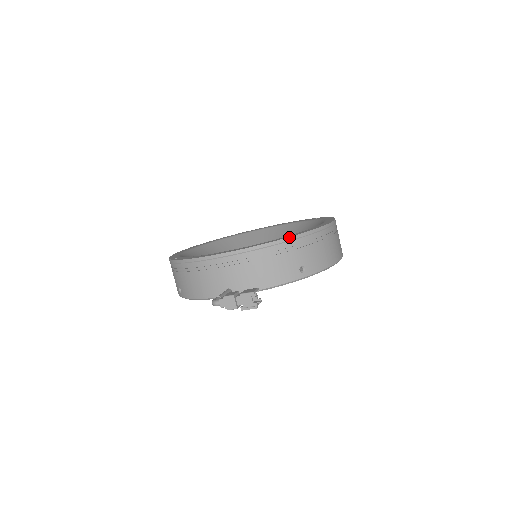
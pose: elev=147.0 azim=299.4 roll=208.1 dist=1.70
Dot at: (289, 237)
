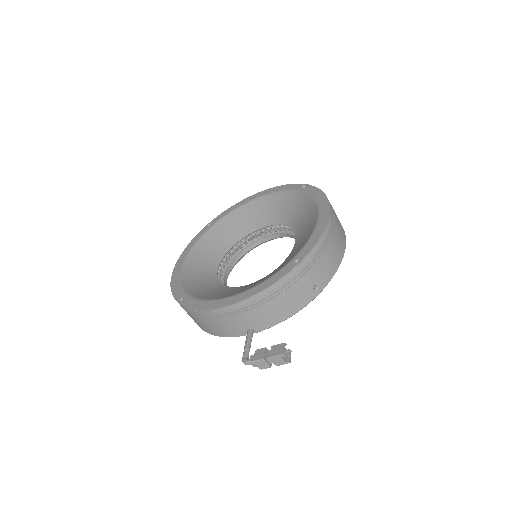
Dot at: (295, 267)
